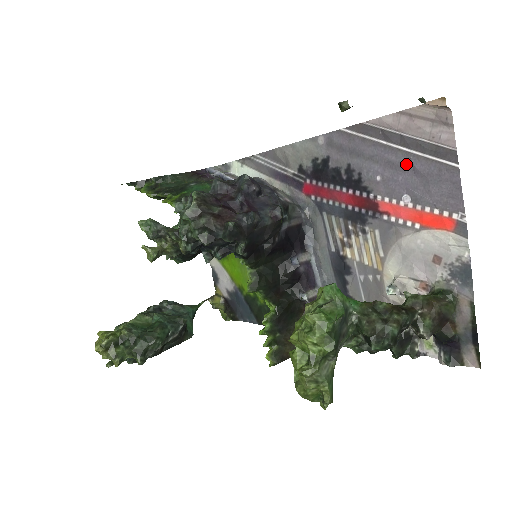
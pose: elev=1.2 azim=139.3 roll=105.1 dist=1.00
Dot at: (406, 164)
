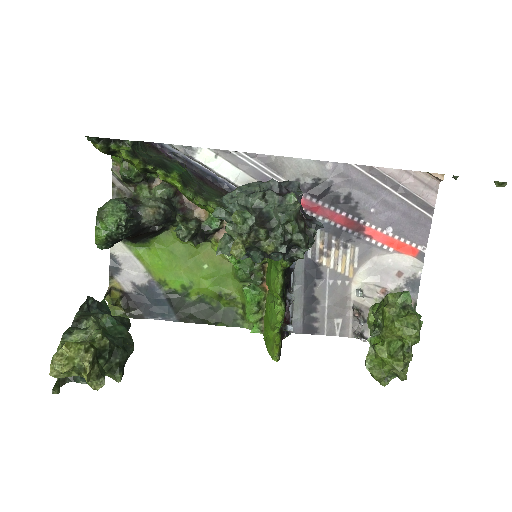
Dot at: (398, 206)
